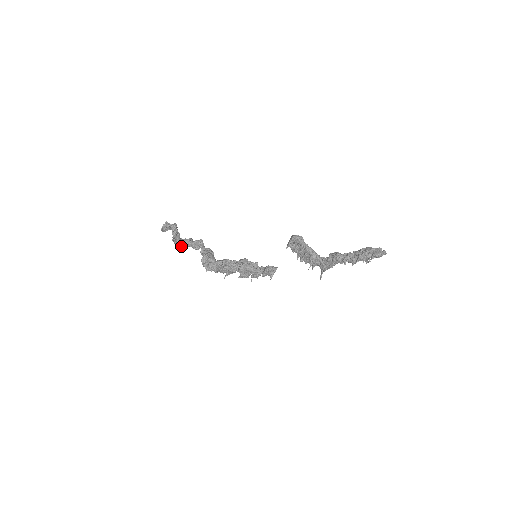
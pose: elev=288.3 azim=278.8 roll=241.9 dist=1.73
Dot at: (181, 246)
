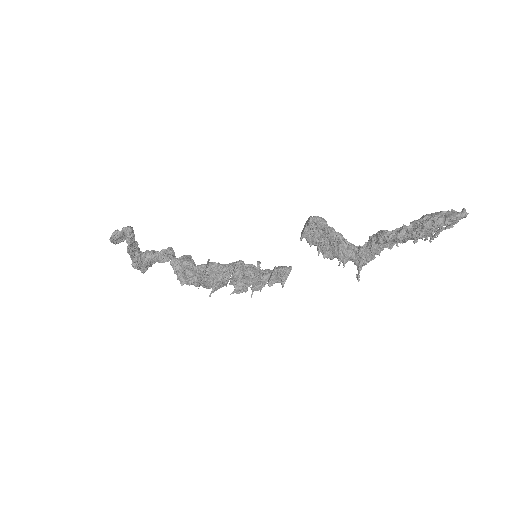
Dot at: (141, 261)
